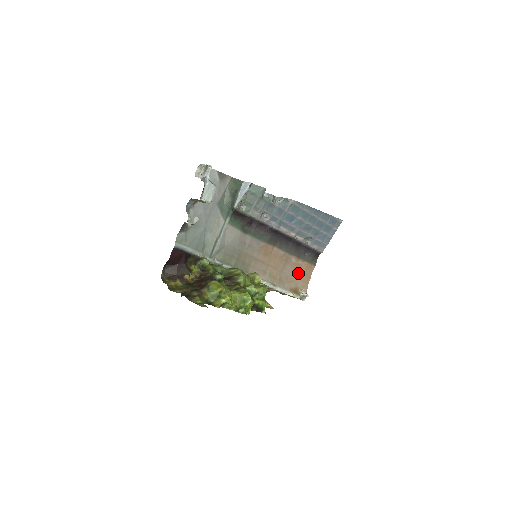
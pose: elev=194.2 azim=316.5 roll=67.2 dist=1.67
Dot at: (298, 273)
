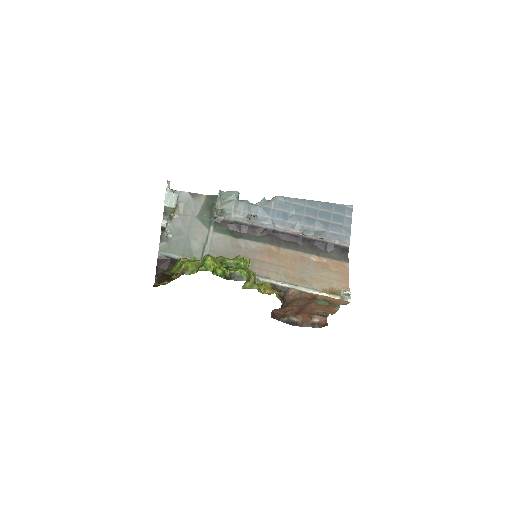
Dot at: (327, 272)
